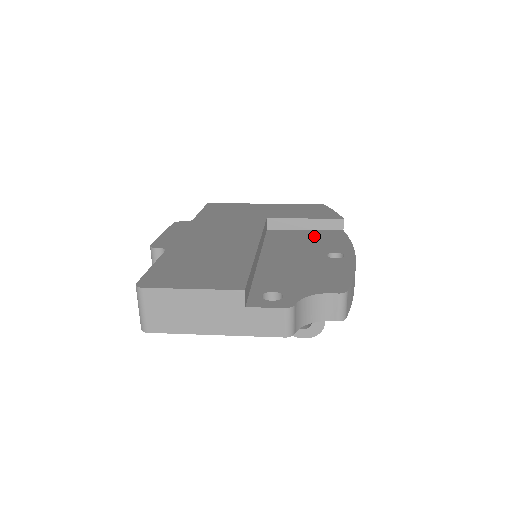
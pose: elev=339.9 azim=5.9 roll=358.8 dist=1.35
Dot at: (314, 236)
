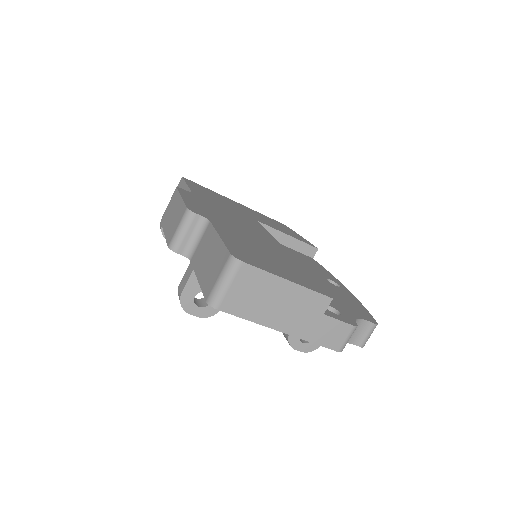
Dot at: (298, 255)
